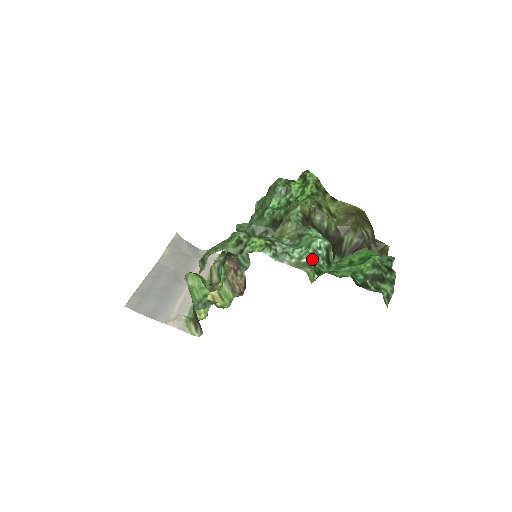
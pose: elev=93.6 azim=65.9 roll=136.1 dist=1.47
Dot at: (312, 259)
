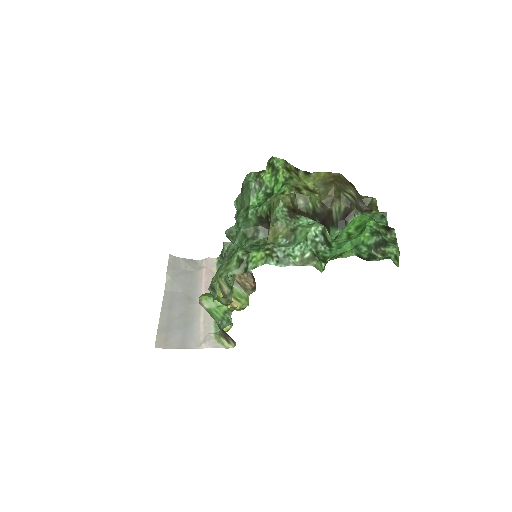
Dot at: (313, 250)
